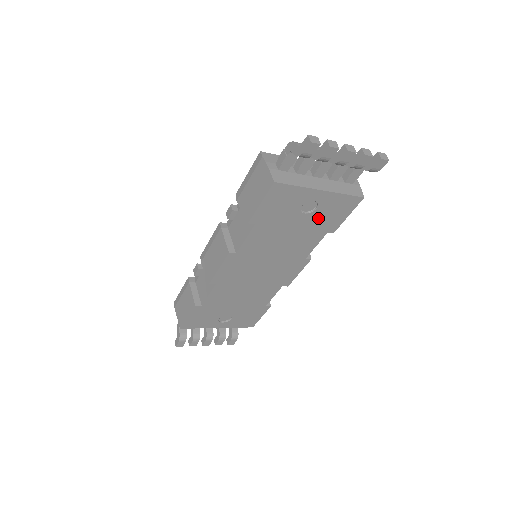
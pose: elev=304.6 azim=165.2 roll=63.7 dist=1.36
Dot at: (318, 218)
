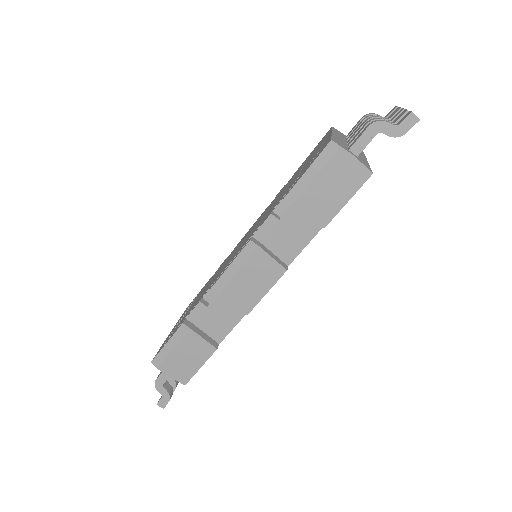
Dot at: occluded
